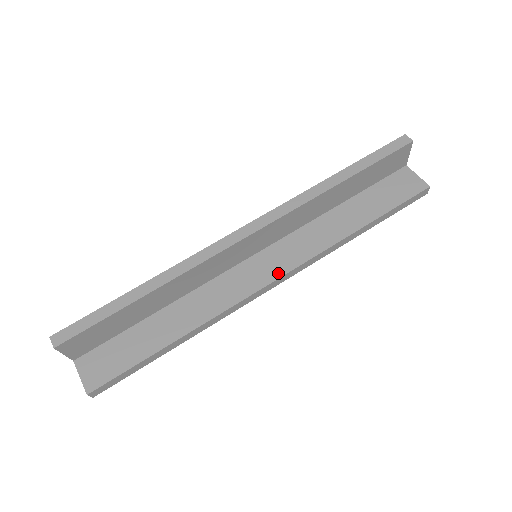
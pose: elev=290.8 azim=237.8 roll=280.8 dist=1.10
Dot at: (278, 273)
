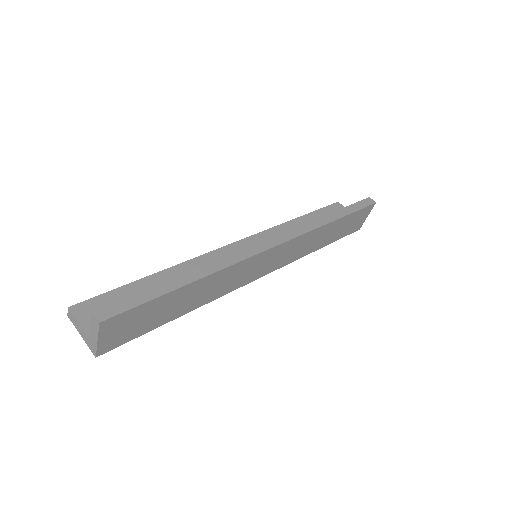
Dot at: occluded
